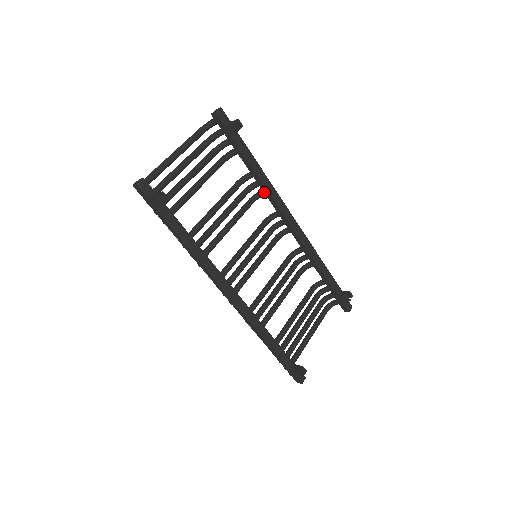
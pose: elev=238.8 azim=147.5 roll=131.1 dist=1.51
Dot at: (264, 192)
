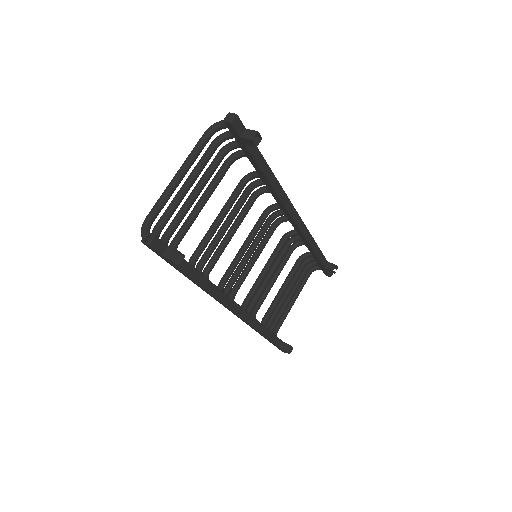
Dot at: (271, 192)
